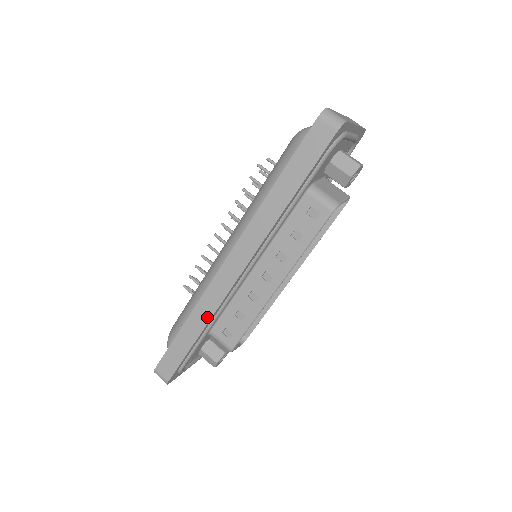
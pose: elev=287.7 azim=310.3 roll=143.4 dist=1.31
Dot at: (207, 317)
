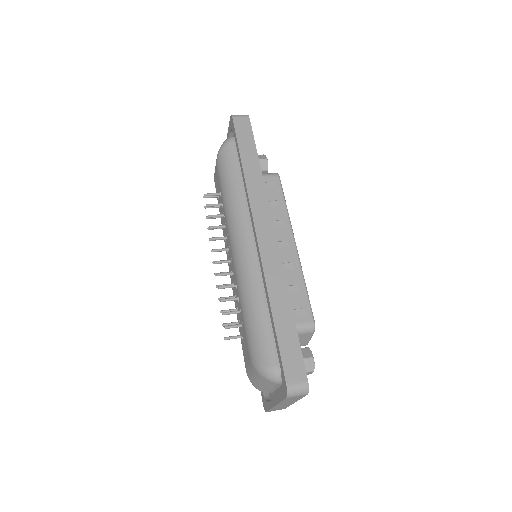
Dot at: (283, 285)
